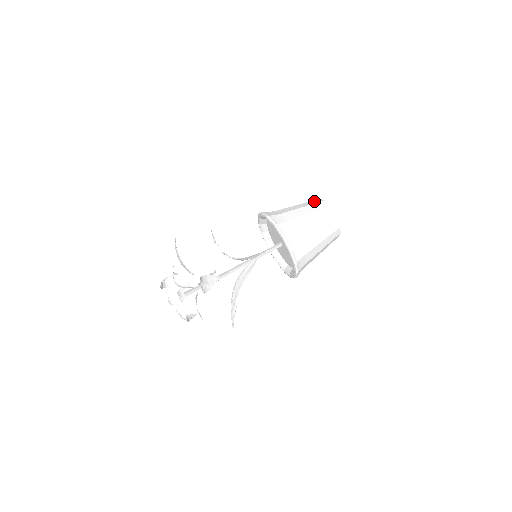
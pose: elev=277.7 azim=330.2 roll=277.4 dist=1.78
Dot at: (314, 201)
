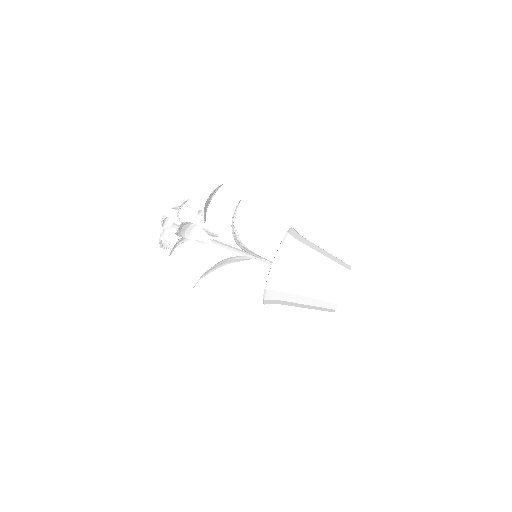
Dot at: (343, 262)
